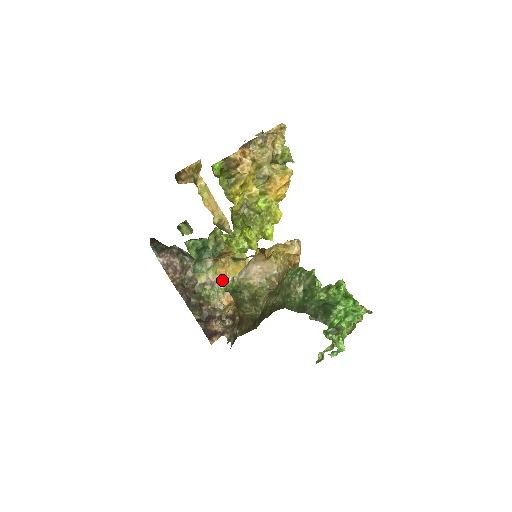
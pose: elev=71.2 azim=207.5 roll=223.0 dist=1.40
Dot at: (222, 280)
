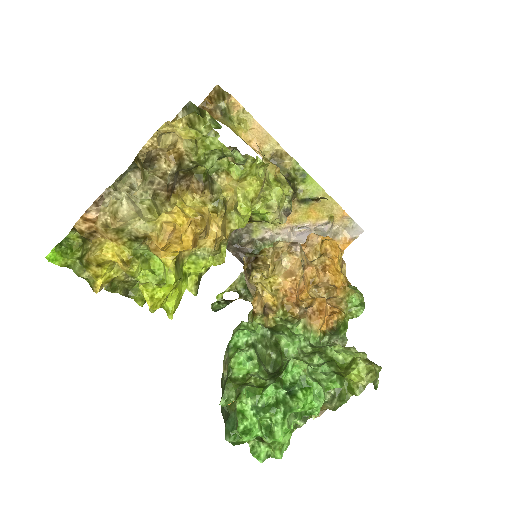
Dot at: (287, 230)
